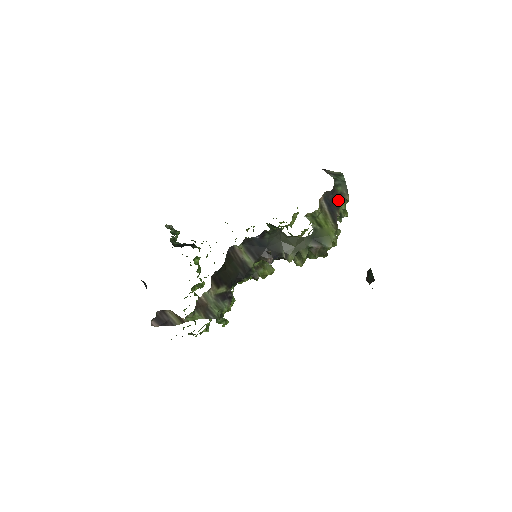
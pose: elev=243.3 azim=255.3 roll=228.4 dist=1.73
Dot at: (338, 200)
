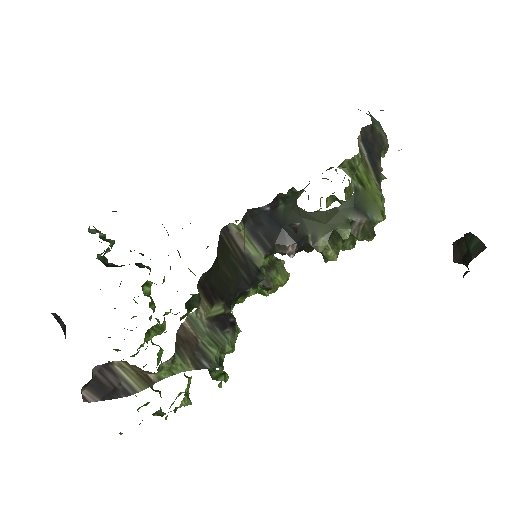
Dot at: (378, 145)
